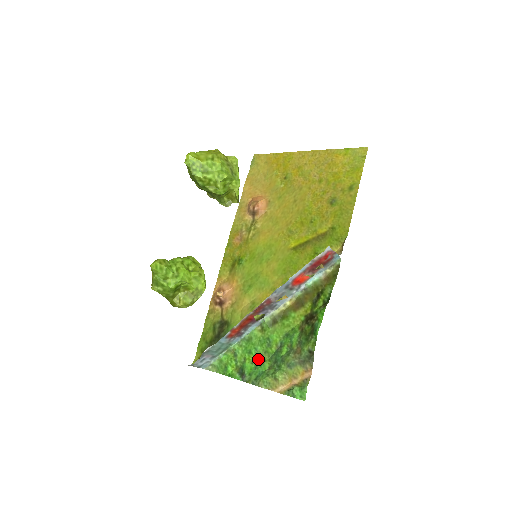
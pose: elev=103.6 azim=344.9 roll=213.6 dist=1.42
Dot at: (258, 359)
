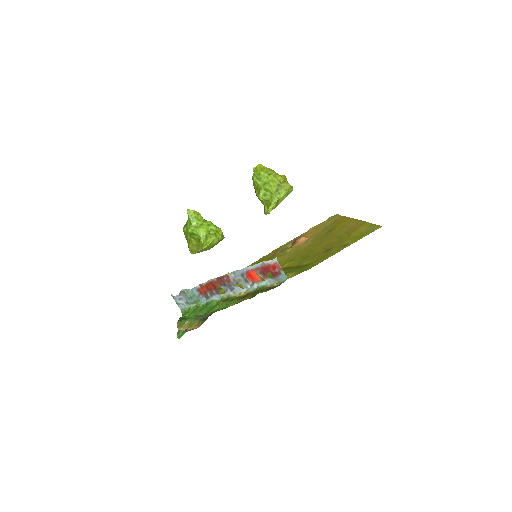
Dot at: (198, 315)
